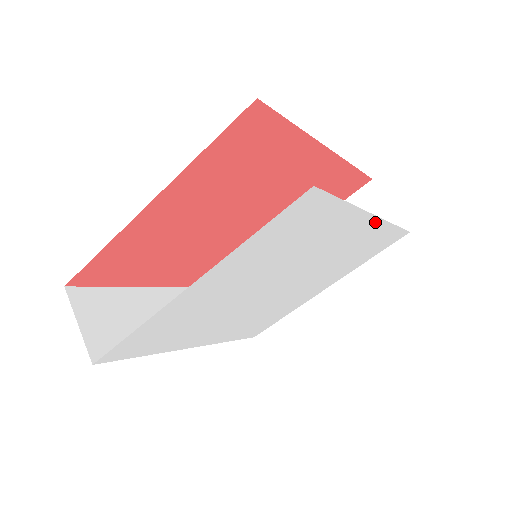
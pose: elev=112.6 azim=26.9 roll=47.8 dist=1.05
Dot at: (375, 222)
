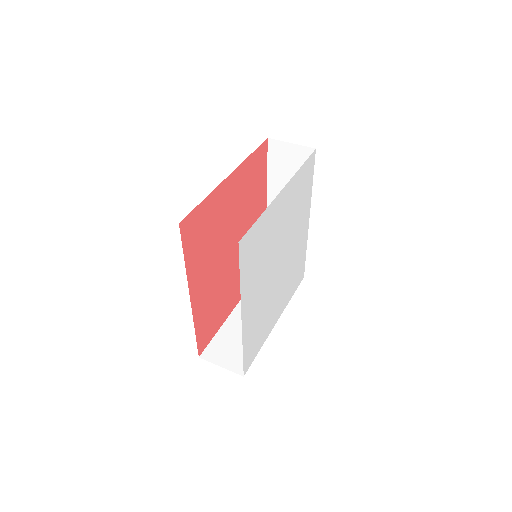
Dot at: (307, 231)
